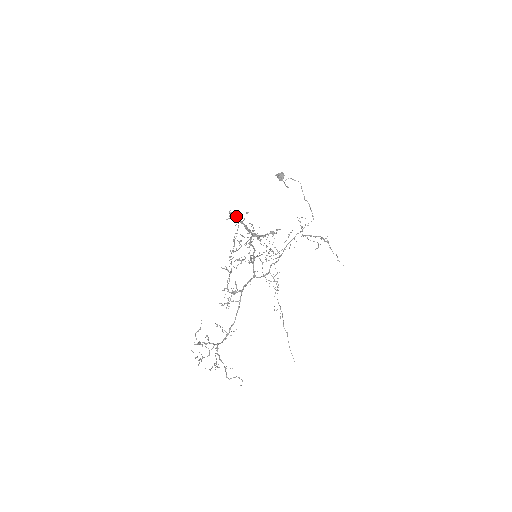
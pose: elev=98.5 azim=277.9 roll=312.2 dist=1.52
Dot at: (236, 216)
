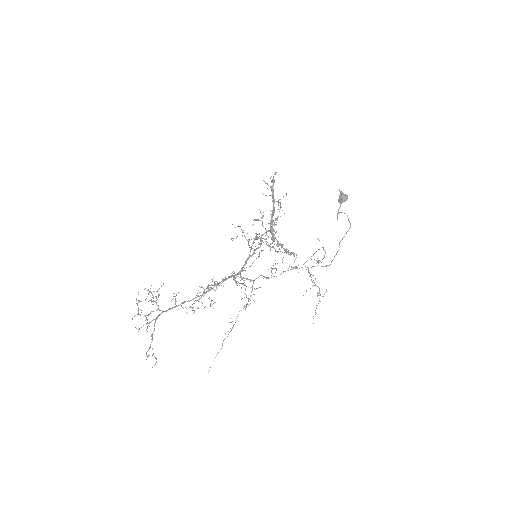
Dot at: occluded
